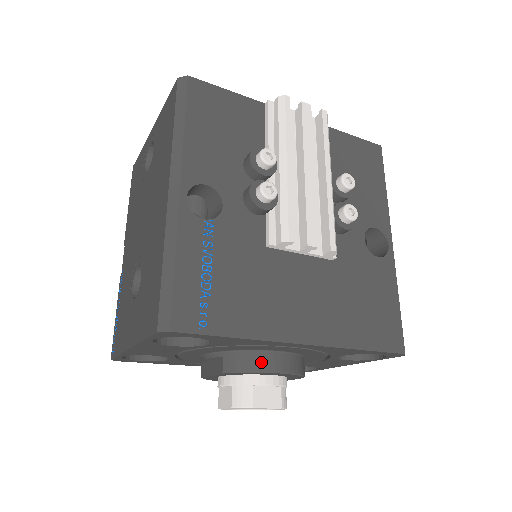
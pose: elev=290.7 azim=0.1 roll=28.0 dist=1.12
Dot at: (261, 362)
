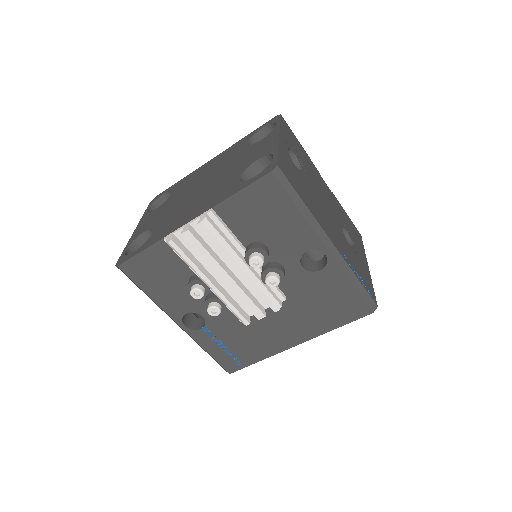
Dot at: occluded
